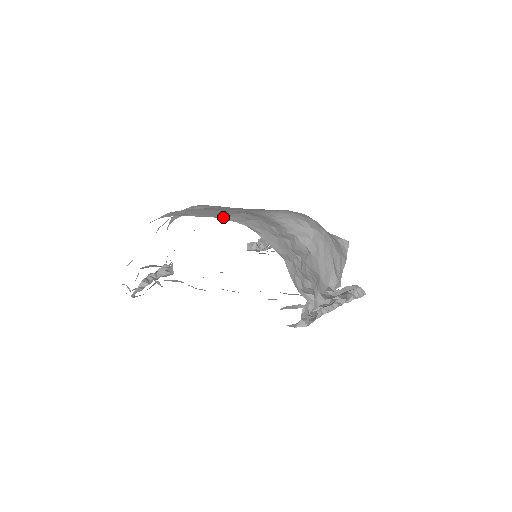
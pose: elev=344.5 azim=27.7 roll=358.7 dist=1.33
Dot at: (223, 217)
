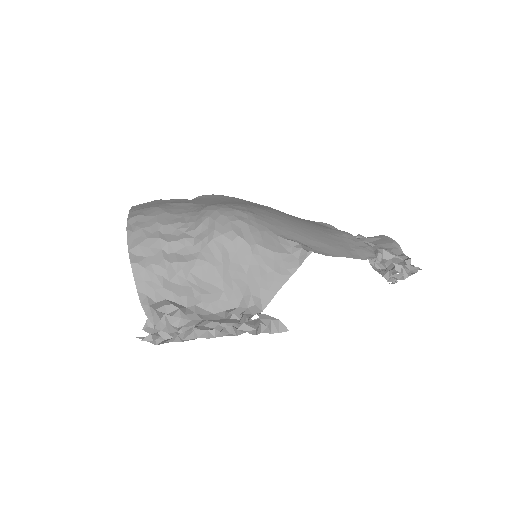
Dot at: (134, 210)
